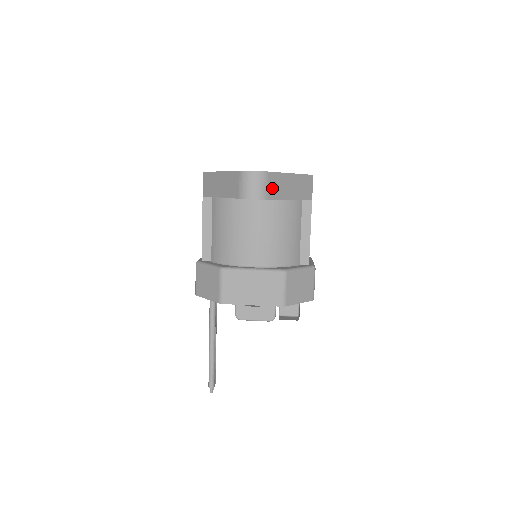
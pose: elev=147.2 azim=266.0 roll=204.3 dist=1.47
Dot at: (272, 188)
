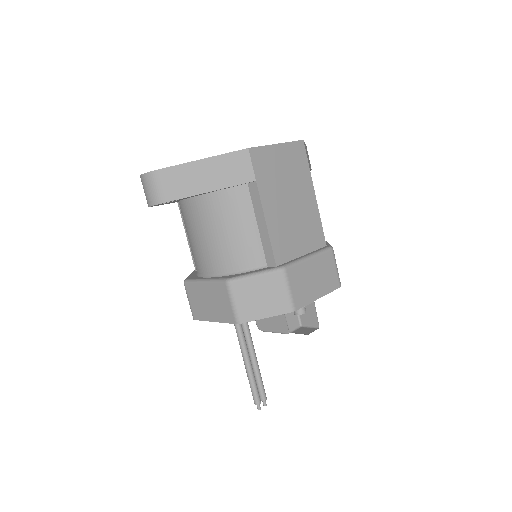
Dot at: (170, 187)
